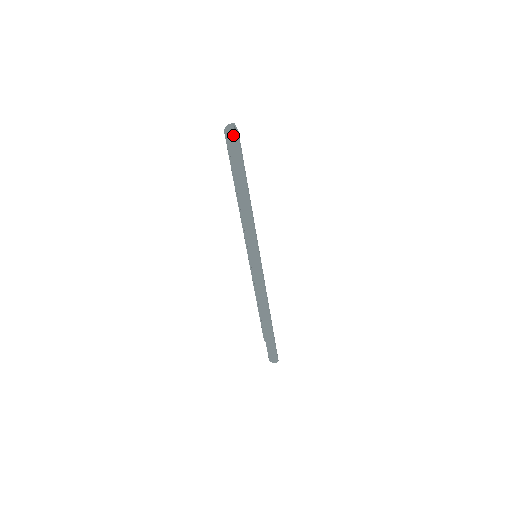
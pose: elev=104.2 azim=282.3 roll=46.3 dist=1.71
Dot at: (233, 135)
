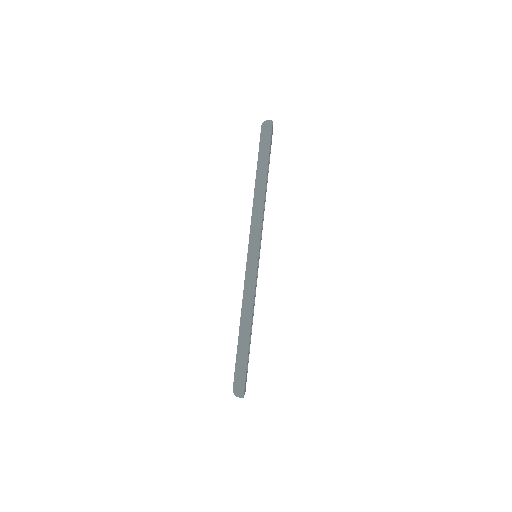
Dot at: (267, 121)
